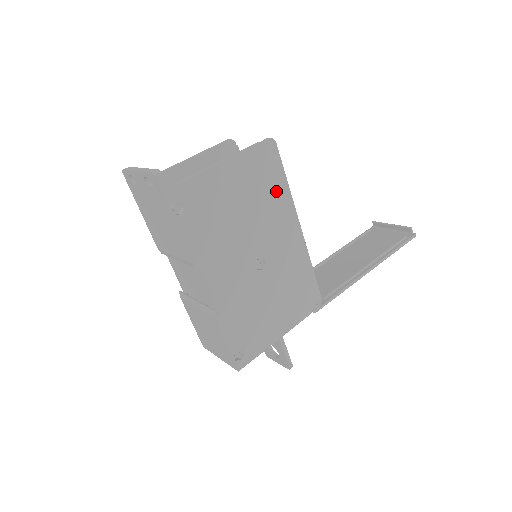
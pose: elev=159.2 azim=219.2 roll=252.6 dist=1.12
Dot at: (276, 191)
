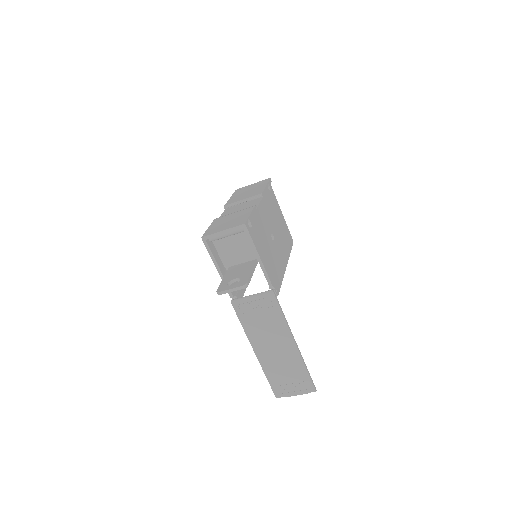
Dot at: (287, 246)
